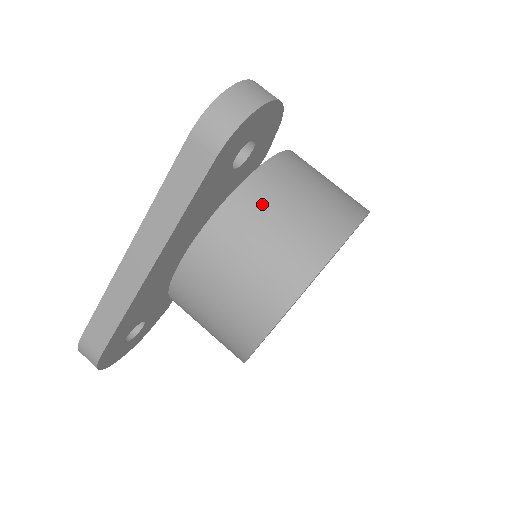
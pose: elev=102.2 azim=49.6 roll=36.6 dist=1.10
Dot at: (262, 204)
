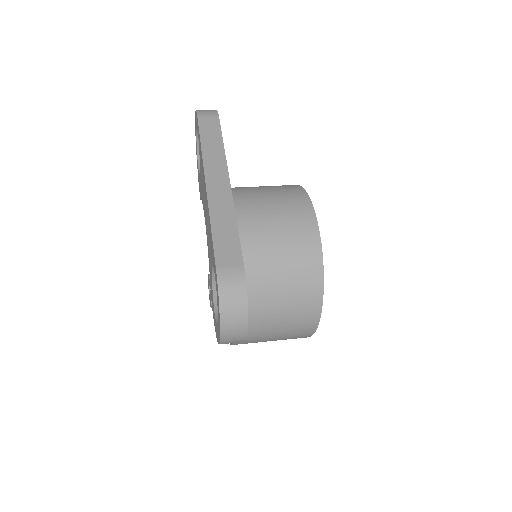
Dot at: (241, 187)
